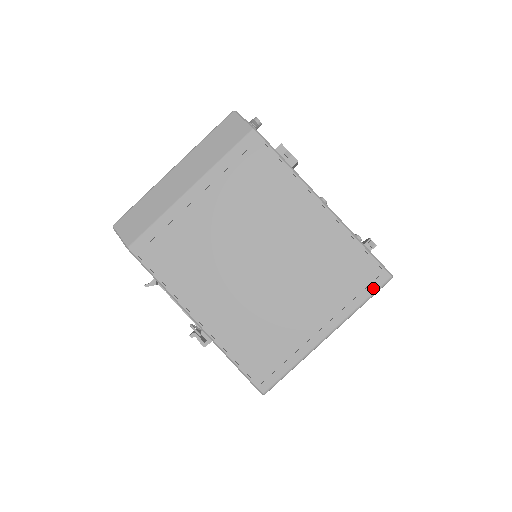
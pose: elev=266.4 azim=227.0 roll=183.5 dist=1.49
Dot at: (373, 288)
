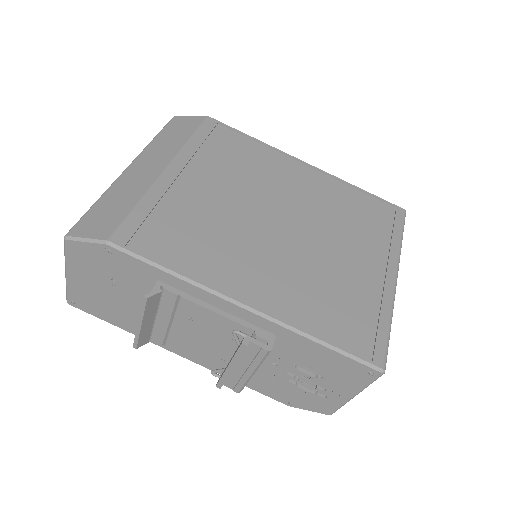
Dot at: (399, 222)
